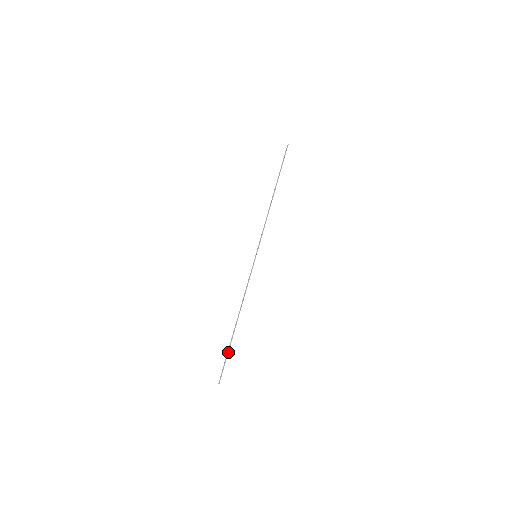
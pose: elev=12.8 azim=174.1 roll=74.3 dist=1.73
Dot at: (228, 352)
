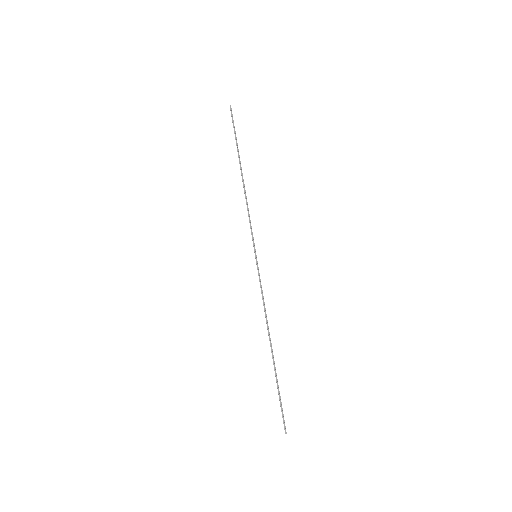
Dot at: (278, 388)
